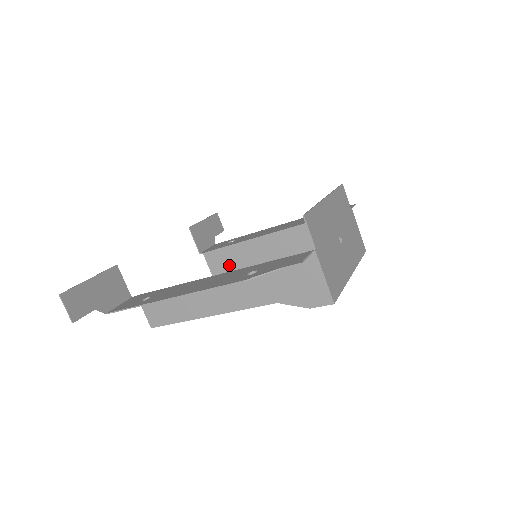
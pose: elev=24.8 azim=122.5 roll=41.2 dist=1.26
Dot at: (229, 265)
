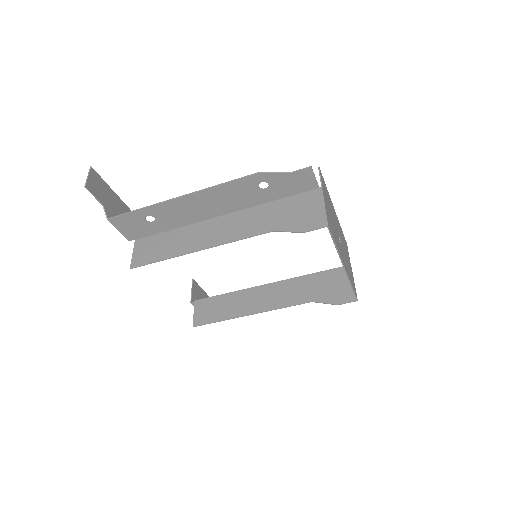
Dot at: (216, 312)
